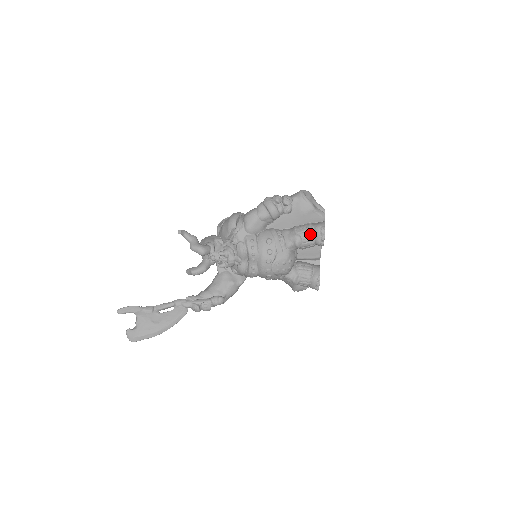
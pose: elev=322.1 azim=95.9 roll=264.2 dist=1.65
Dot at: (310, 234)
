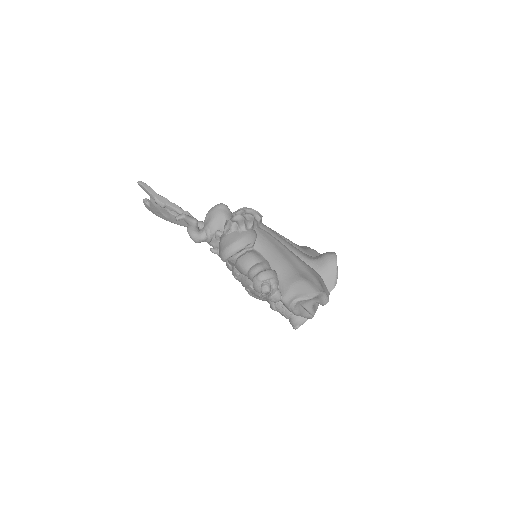
Dot at: (285, 317)
